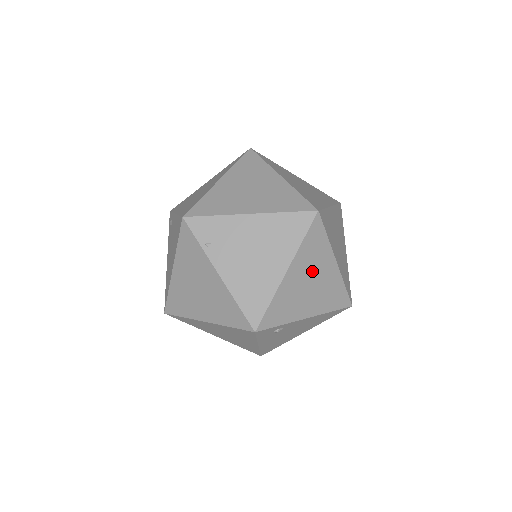
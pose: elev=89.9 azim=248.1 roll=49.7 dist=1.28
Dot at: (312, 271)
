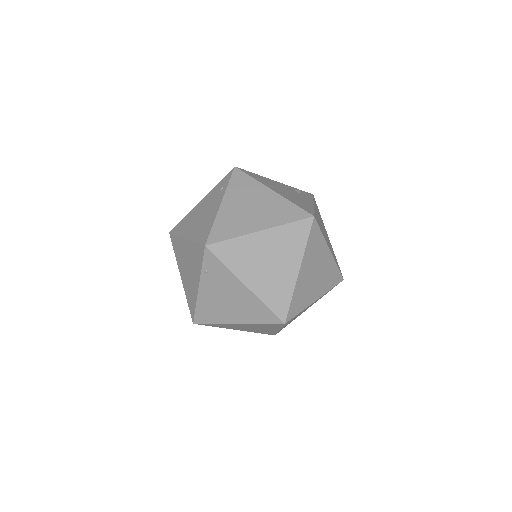
Dot at: (256, 327)
